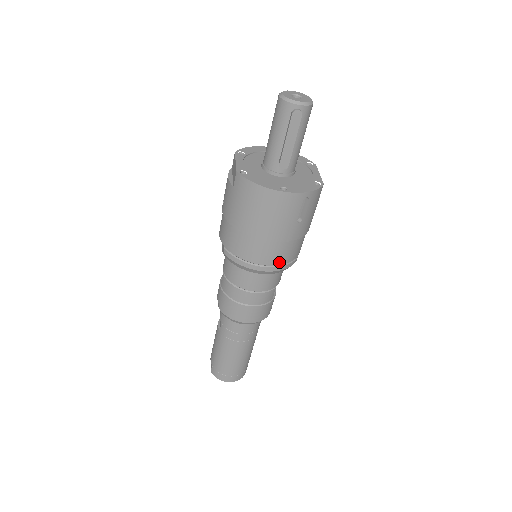
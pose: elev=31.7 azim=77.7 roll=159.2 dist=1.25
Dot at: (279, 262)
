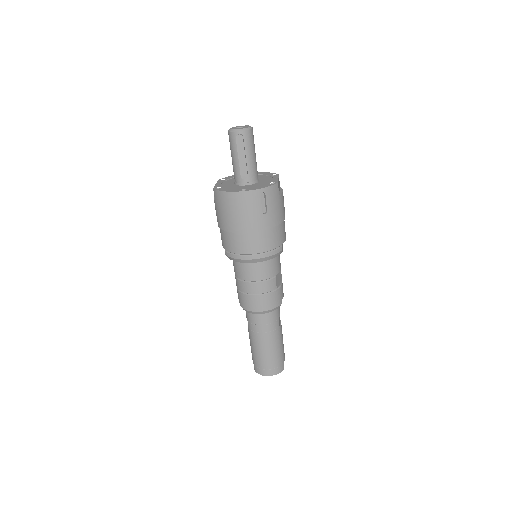
Dot at: (263, 250)
